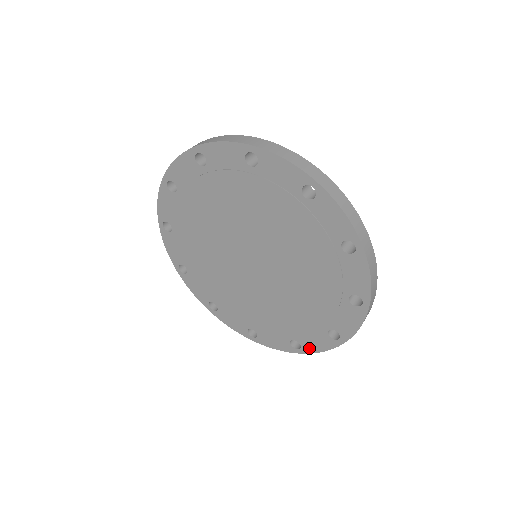
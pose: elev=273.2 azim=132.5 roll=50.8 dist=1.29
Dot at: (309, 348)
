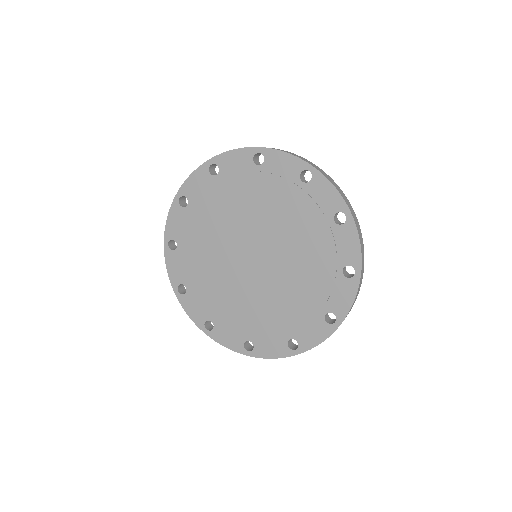
Dot at: (261, 352)
